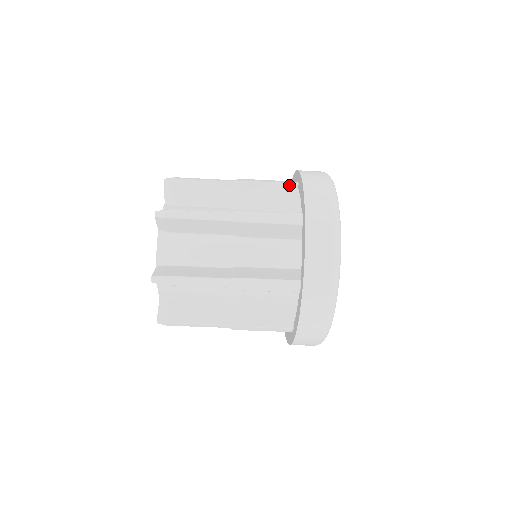
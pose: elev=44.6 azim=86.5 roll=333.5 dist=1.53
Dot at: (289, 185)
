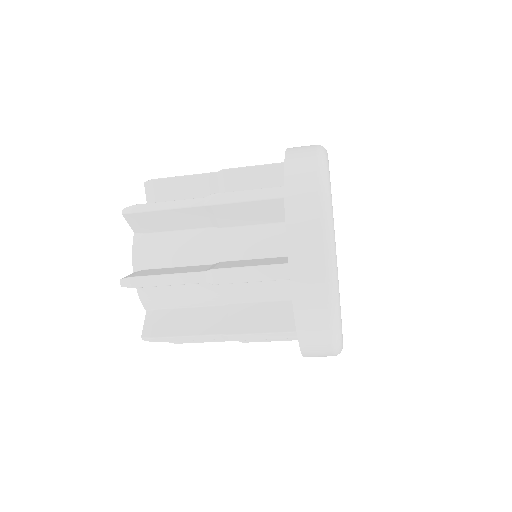
Dot at: (274, 200)
